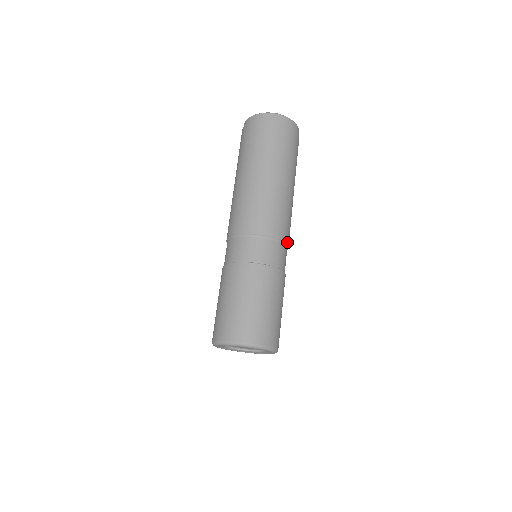
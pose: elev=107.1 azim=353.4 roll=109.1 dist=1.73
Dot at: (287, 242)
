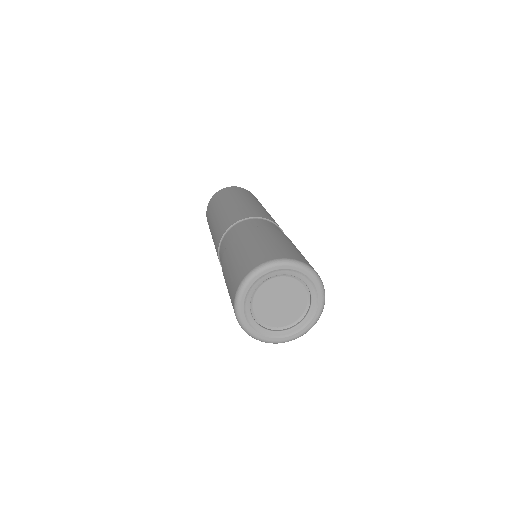
Dot at: occluded
